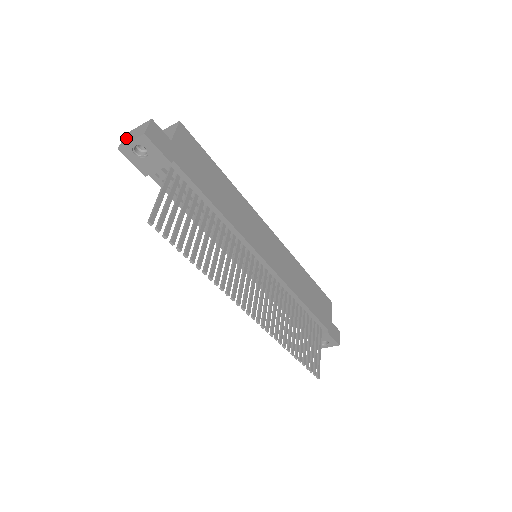
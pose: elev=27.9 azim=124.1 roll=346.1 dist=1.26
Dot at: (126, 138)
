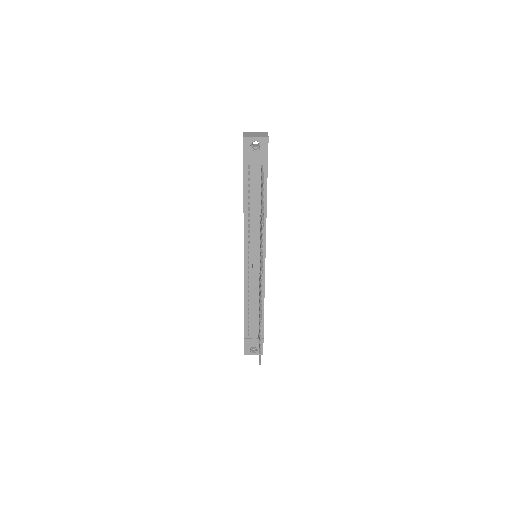
Dot at: (248, 134)
